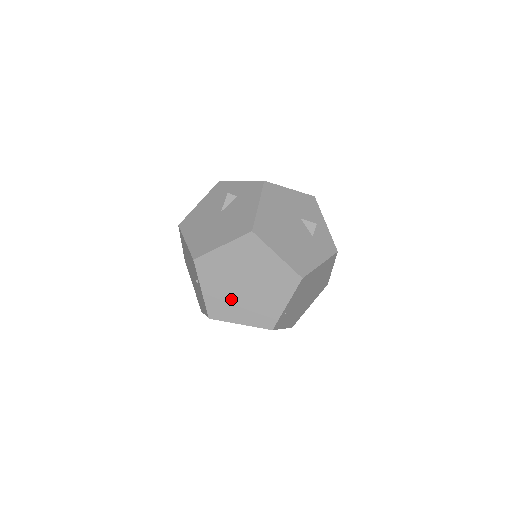
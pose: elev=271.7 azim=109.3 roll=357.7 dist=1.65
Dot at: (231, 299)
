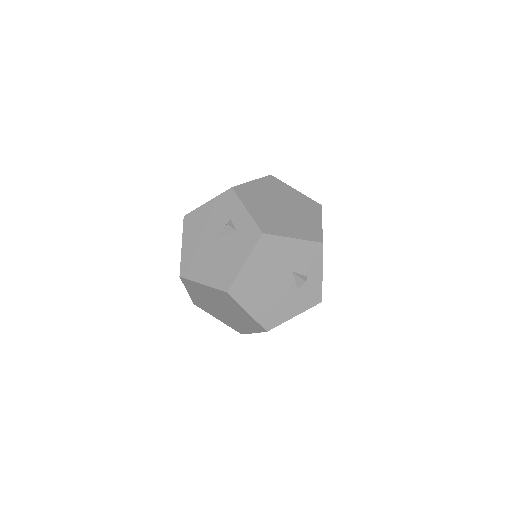
Dot at: (210, 307)
